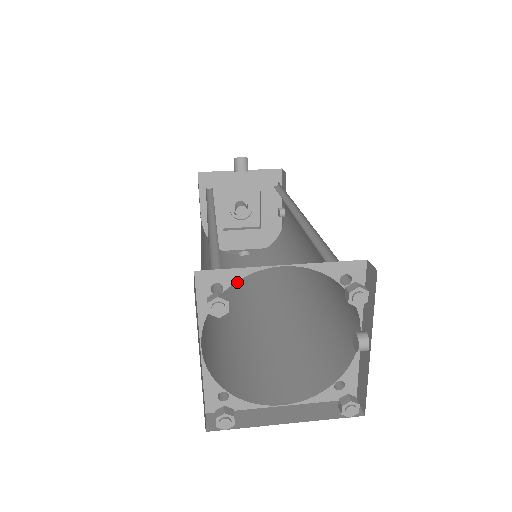
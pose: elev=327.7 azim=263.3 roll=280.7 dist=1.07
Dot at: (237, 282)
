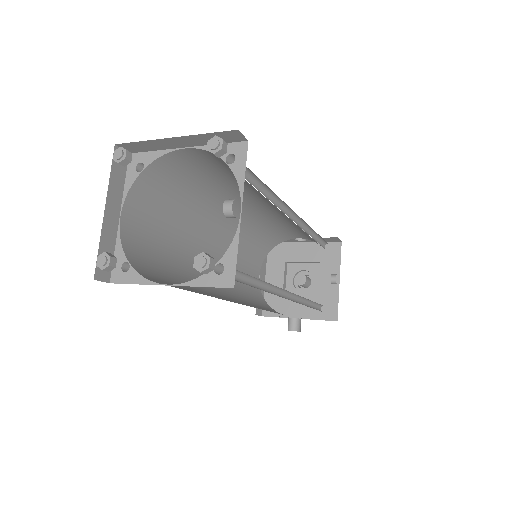
Dot at: (256, 307)
